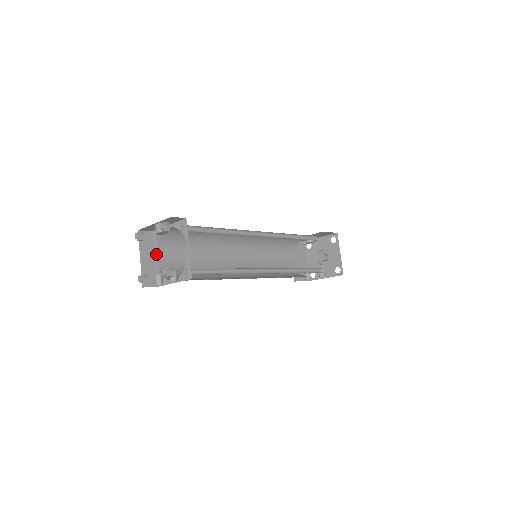
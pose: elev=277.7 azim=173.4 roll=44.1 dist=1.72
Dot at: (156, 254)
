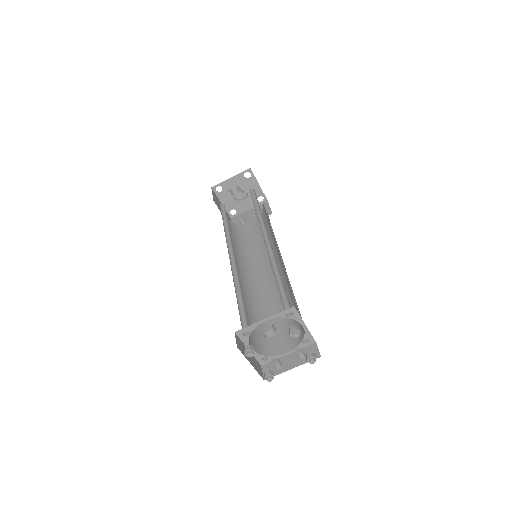
Dot at: occluded
